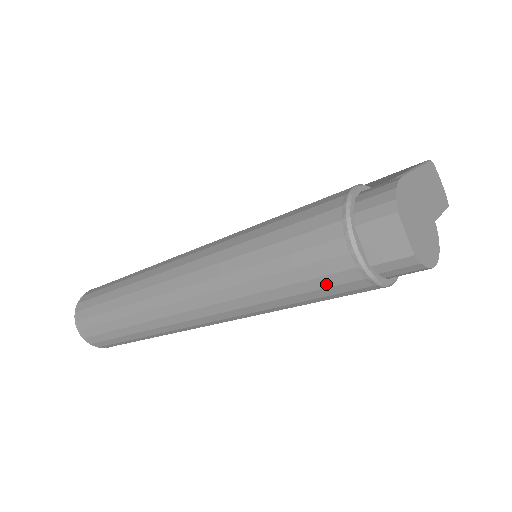
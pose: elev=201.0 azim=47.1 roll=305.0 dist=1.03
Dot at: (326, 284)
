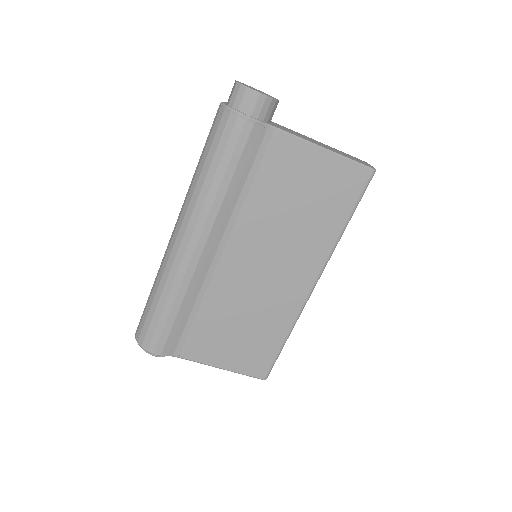
Dot at: (215, 131)
